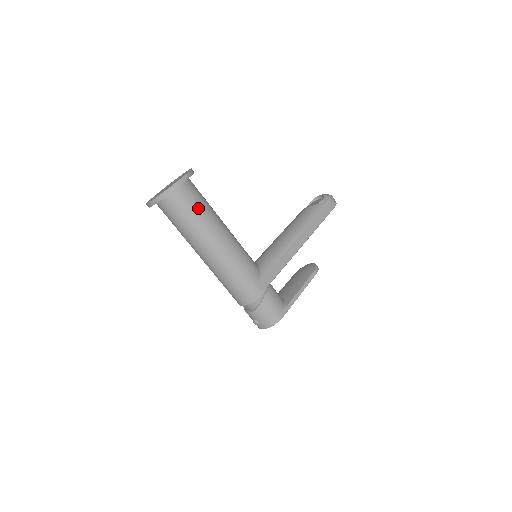
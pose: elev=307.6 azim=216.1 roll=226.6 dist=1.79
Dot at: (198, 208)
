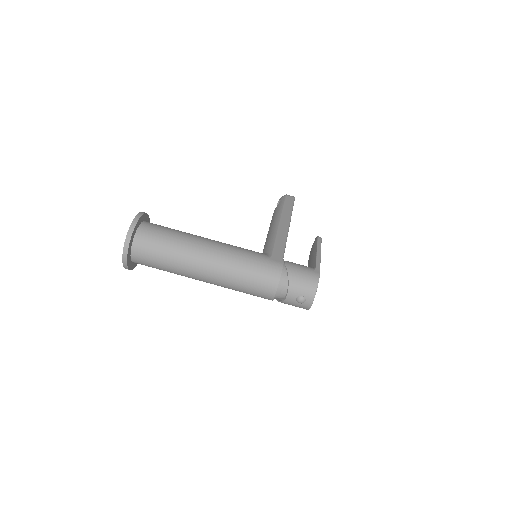
Dot at: (169, 232)
